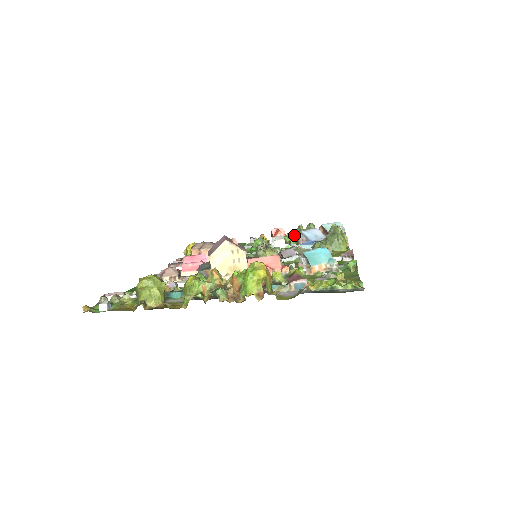
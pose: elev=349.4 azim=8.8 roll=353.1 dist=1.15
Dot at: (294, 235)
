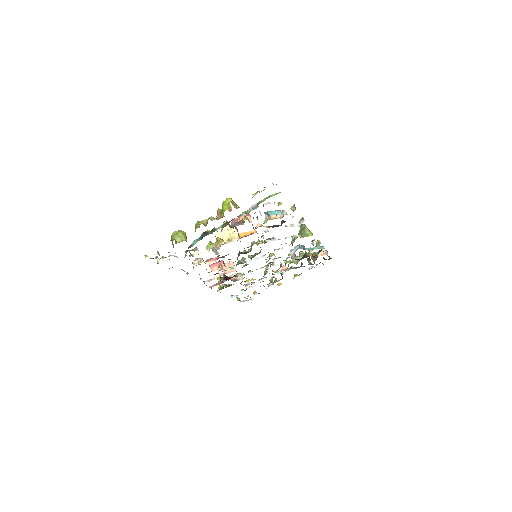
Dot at: occluded
